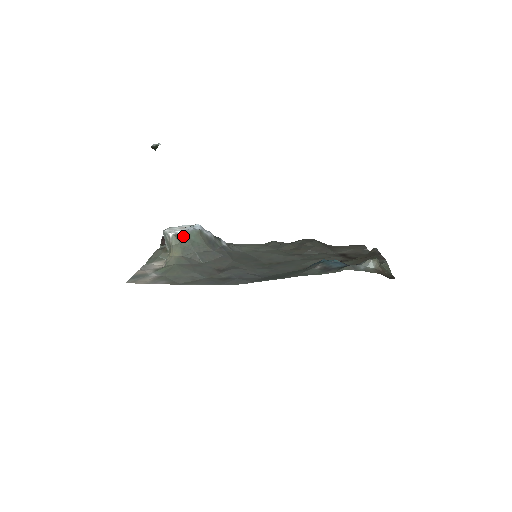
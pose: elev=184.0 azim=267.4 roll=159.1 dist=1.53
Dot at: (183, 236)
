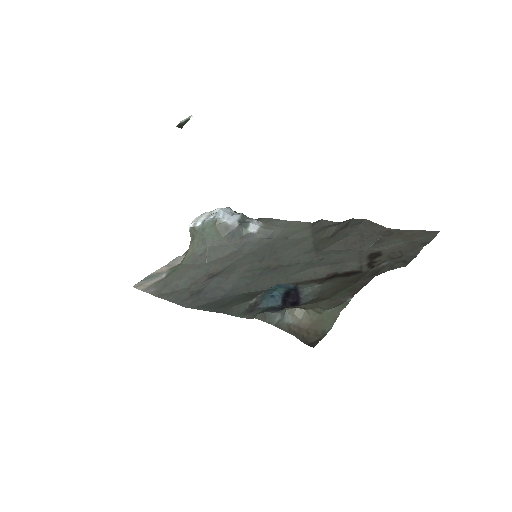
Dot at: (199, 228)
